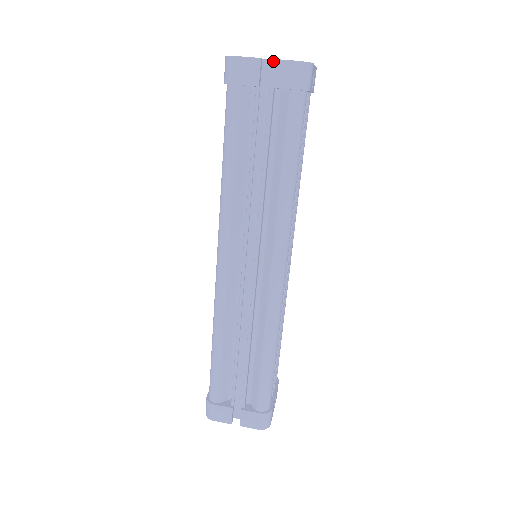
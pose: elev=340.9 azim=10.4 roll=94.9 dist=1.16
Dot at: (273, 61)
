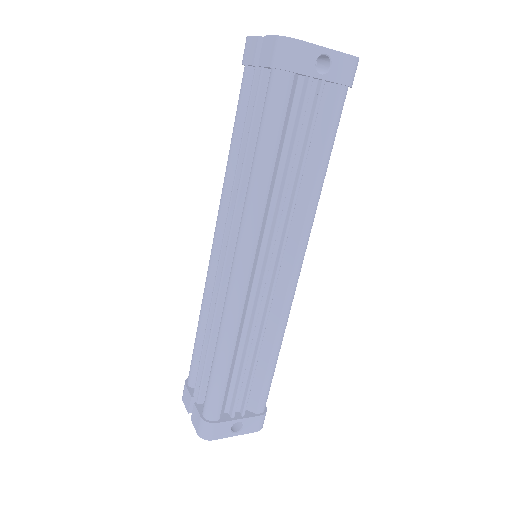
Dot at: (264, 38)
